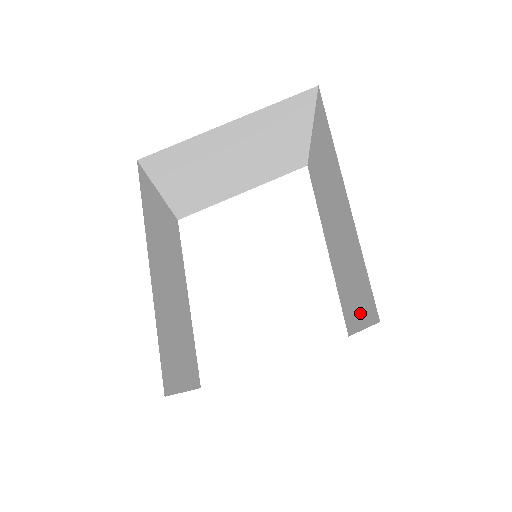
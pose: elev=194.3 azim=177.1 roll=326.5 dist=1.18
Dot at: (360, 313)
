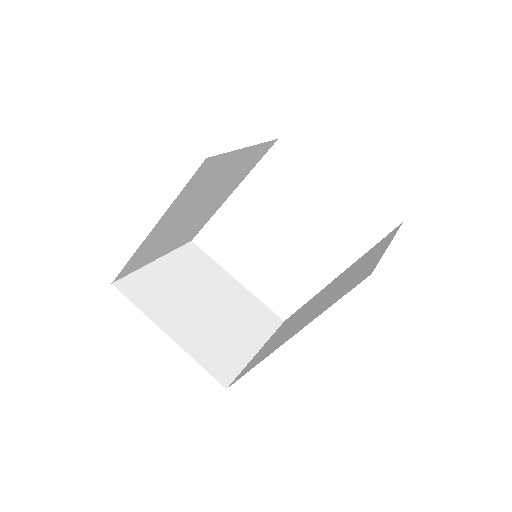
Dot at: (261, 351)
